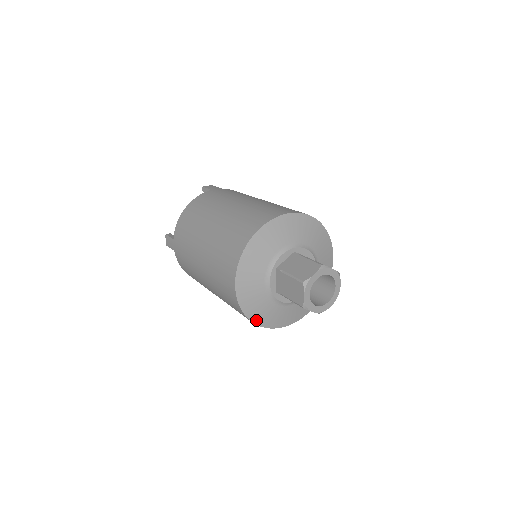
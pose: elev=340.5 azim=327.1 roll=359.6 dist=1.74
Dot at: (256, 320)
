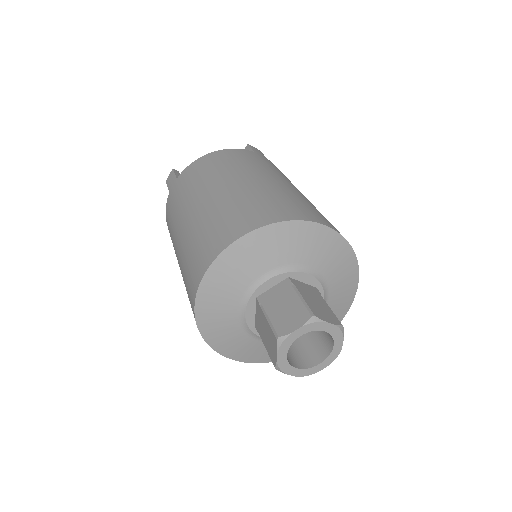
Dot at: occluded
